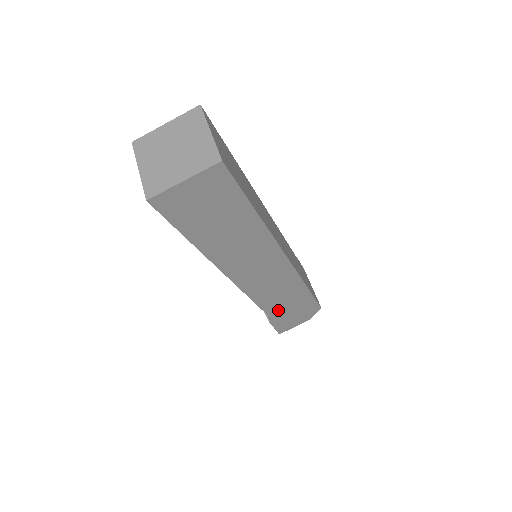
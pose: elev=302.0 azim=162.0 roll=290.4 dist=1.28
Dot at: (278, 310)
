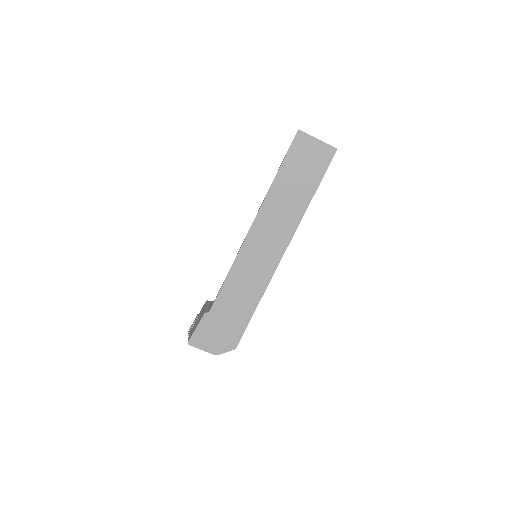
Dot at: (223, 306)
